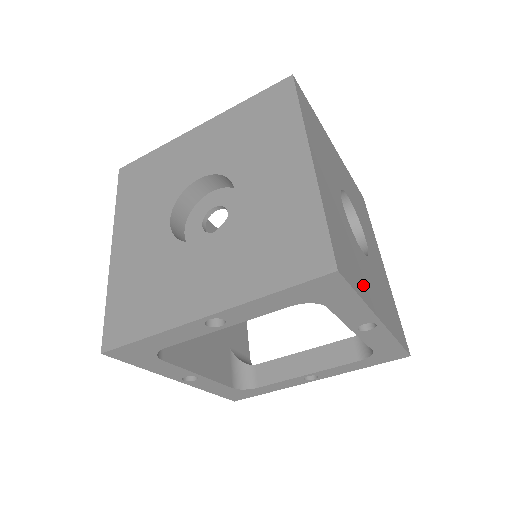
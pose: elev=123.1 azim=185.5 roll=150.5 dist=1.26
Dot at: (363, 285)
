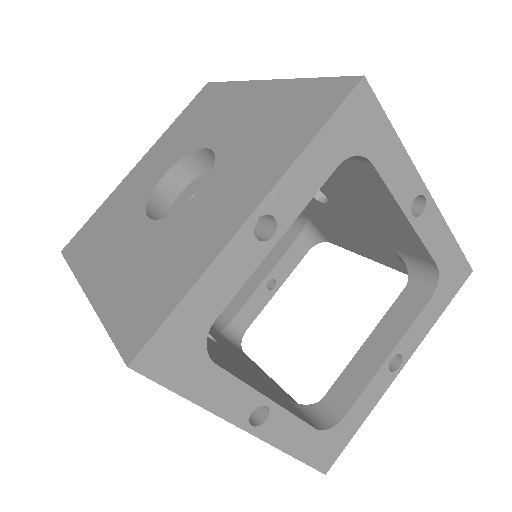
Dot at: occluded
